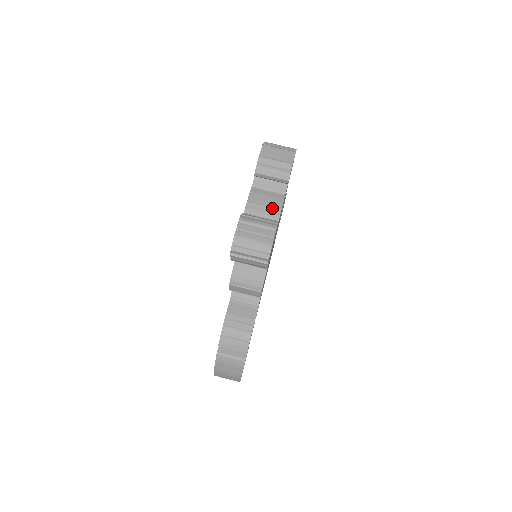
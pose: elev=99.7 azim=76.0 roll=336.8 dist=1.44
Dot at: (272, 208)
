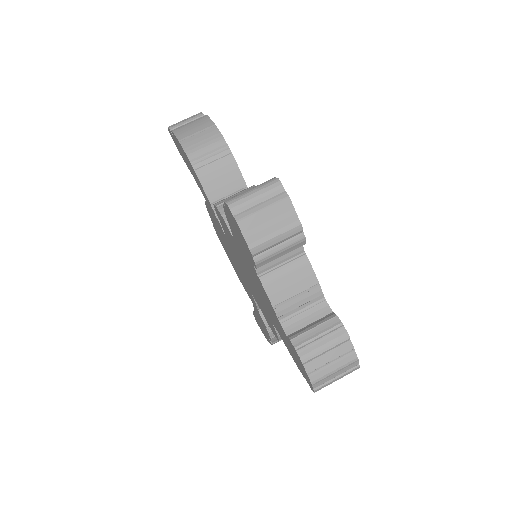
Dot at: (307, 289)
